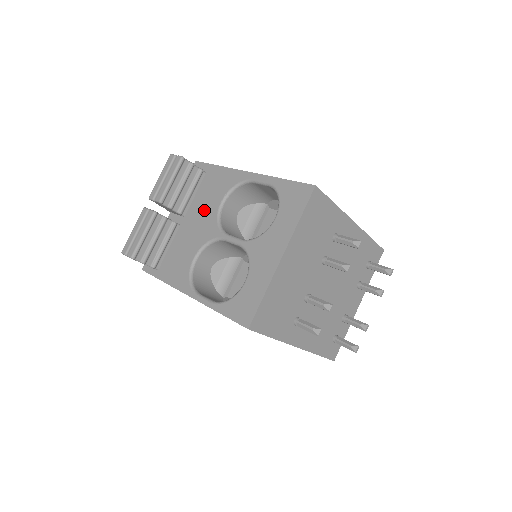
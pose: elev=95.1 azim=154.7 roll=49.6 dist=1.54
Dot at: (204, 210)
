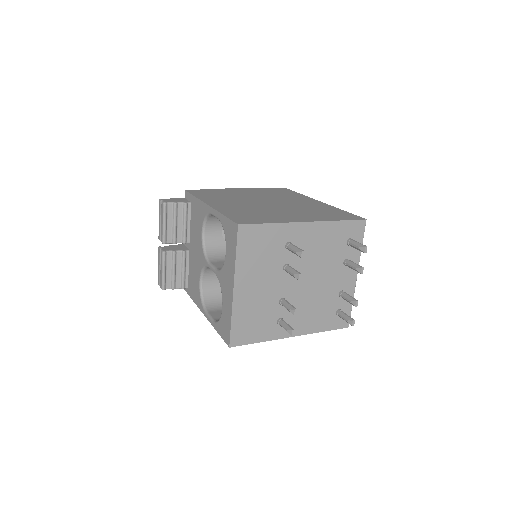
Dot at: (196, 239)
